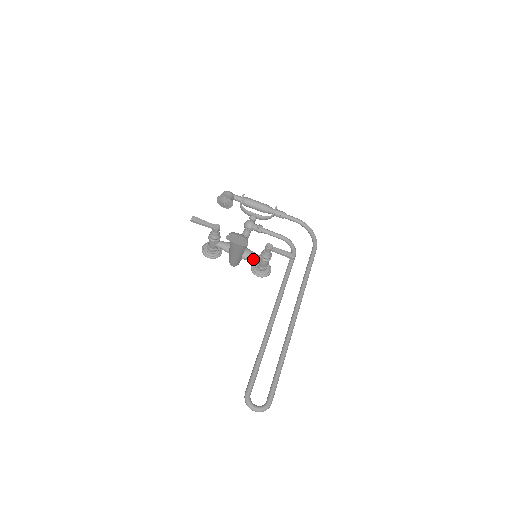
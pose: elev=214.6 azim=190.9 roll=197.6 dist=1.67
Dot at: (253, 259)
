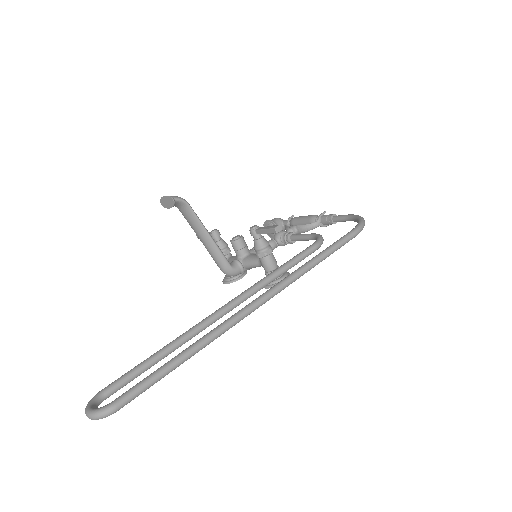
Dot at: (254, 262)
